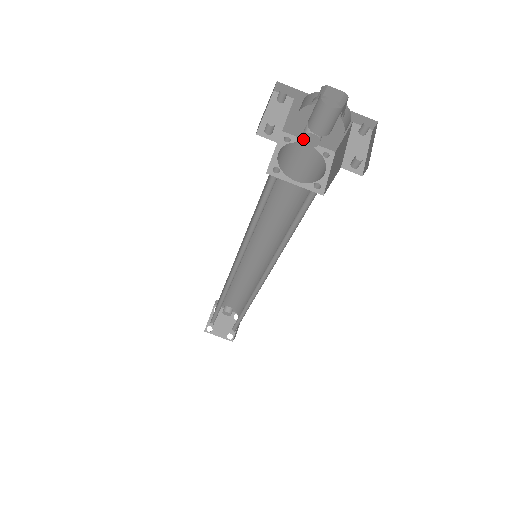
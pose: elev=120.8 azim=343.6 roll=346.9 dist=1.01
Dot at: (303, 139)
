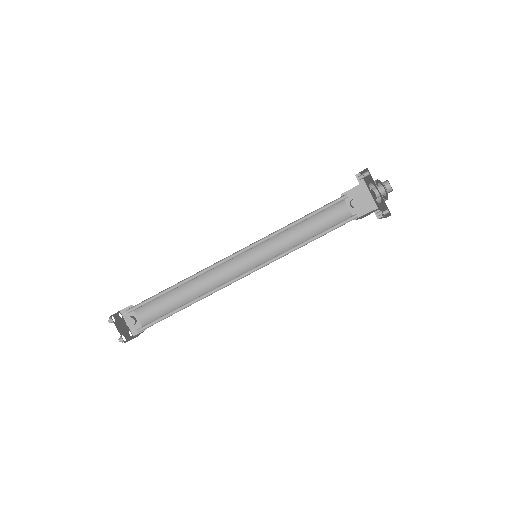
Dot at: (353, 200)
